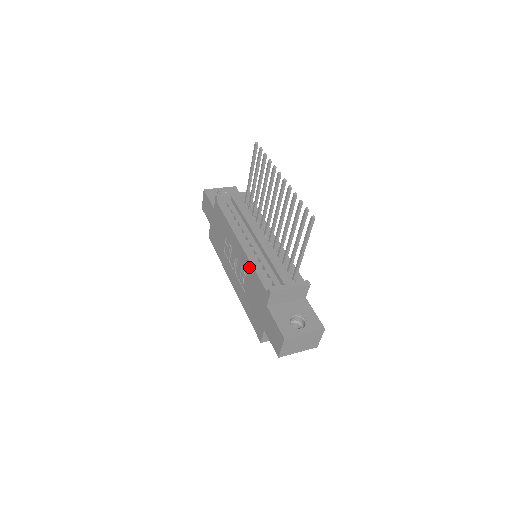
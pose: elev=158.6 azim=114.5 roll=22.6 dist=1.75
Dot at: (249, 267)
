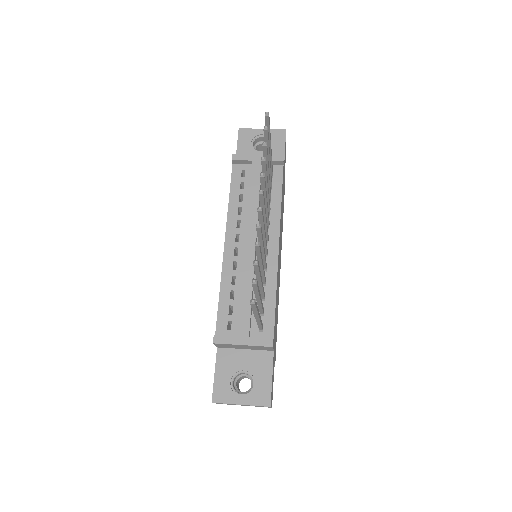
Dot at: occluded
